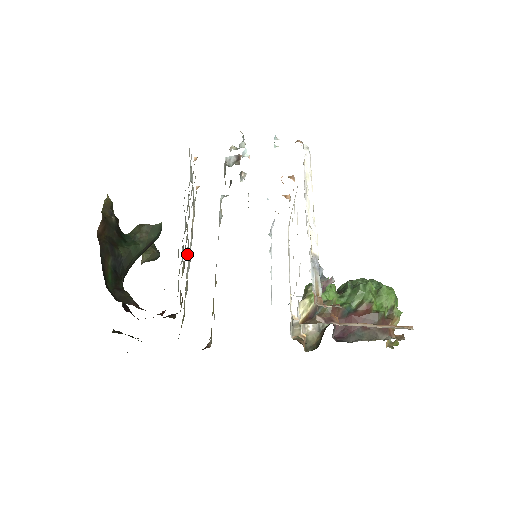
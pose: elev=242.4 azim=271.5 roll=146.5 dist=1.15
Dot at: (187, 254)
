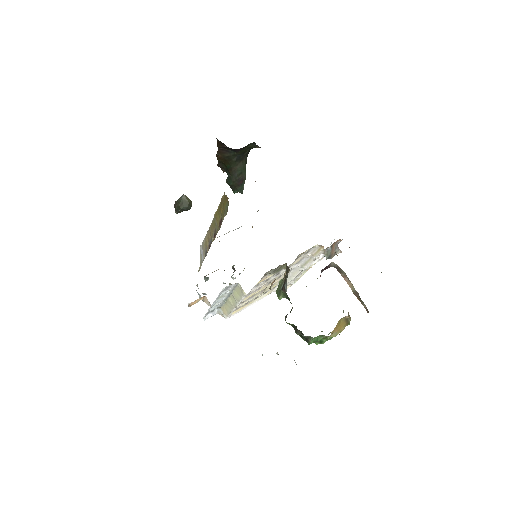
Dot at: occluded
